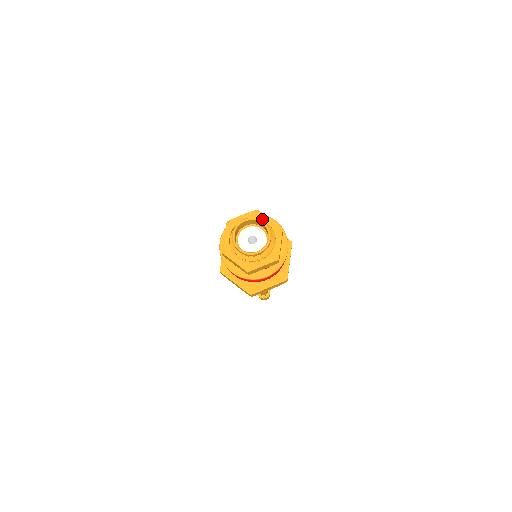
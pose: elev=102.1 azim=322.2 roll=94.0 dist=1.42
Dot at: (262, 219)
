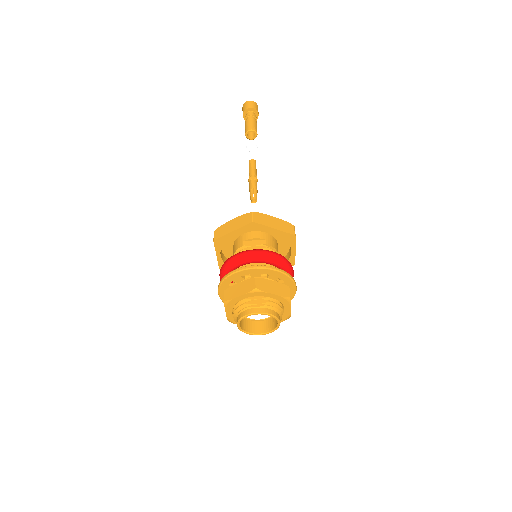
Dot at: (284, 306)
